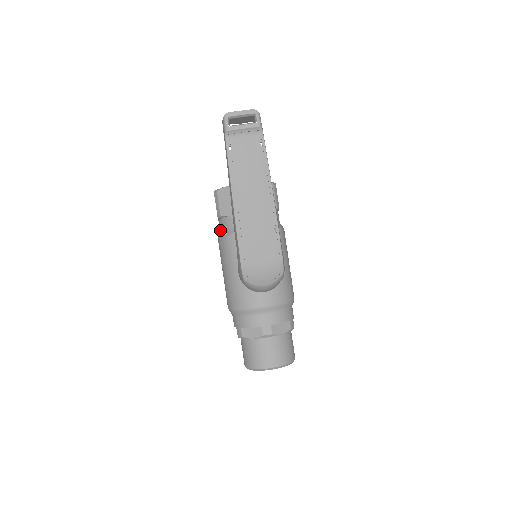
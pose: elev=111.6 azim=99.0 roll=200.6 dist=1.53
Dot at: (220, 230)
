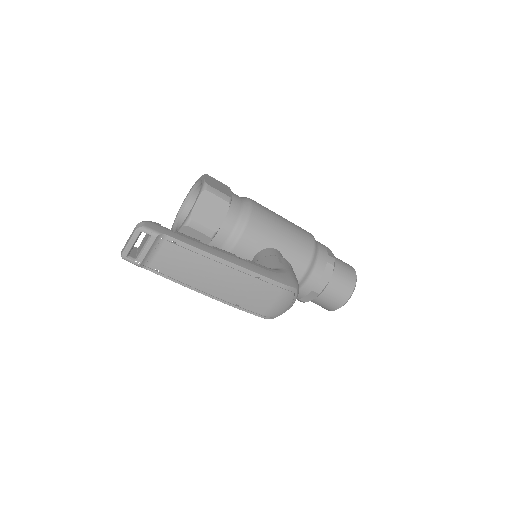
Dot at: occluded
